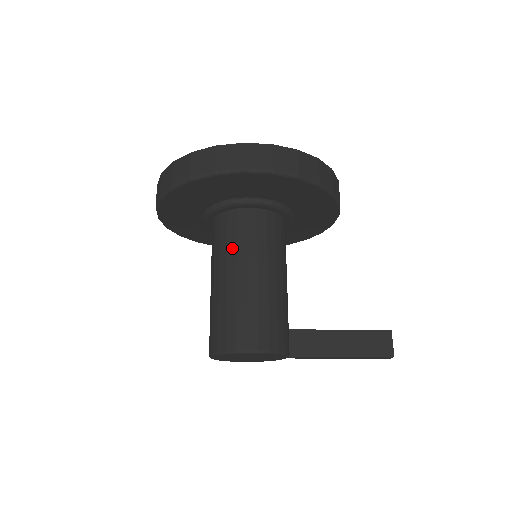
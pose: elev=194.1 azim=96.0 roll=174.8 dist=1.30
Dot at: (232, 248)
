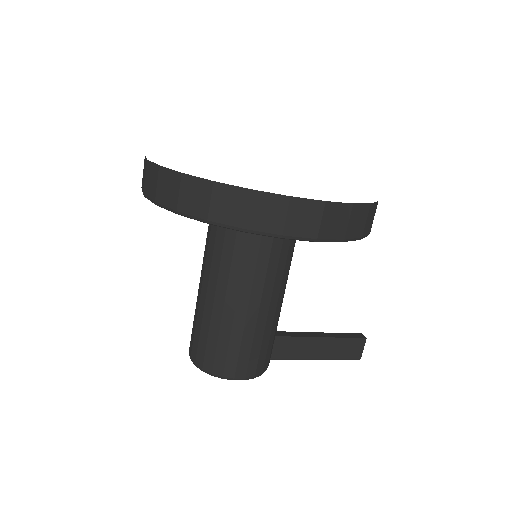
Dot at: (236, 272)
